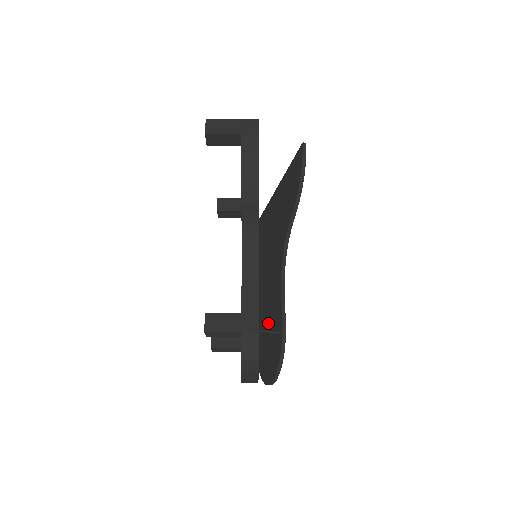
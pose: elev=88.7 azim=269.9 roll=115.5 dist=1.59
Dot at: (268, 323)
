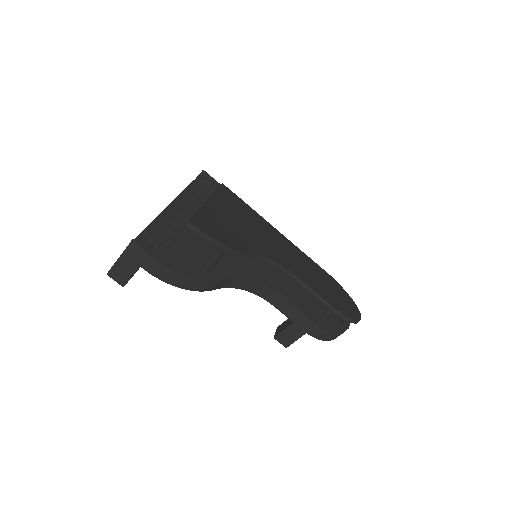
Dot at: occluded
